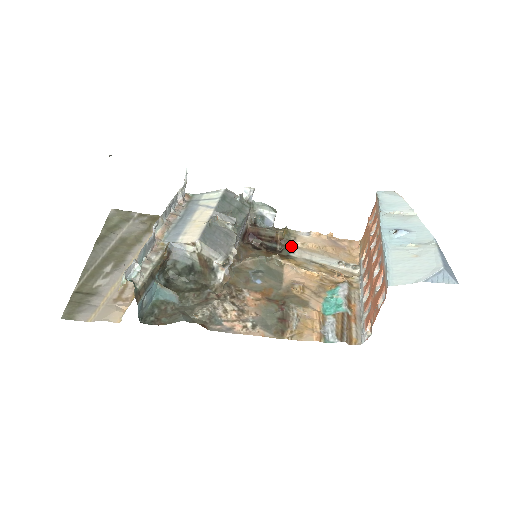
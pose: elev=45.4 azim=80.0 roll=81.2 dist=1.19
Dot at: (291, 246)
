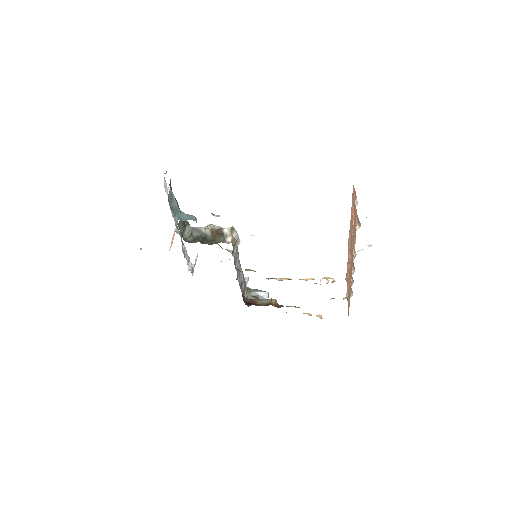
Dot at: (286, 306)
